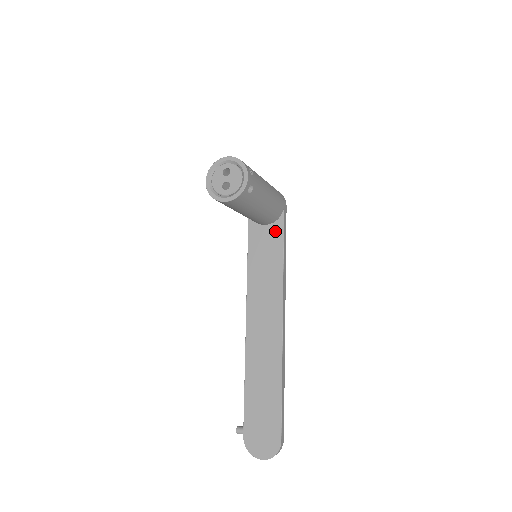
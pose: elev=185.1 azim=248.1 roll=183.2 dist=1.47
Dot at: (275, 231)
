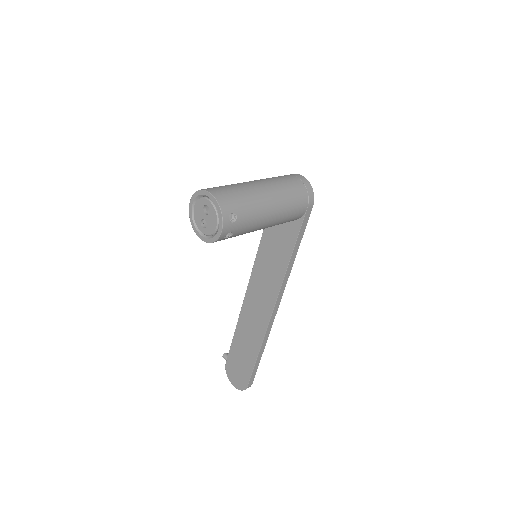
Dot at: (291, 230)
